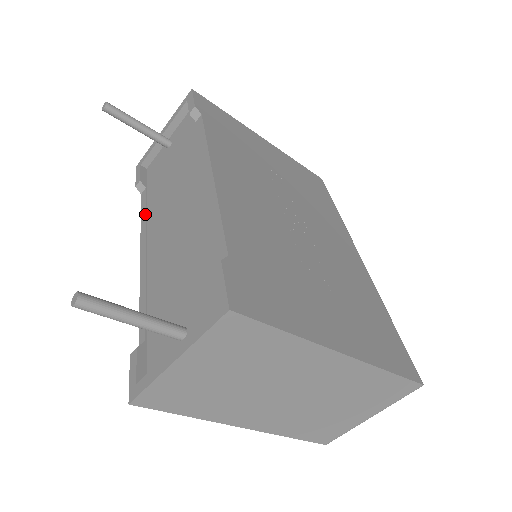
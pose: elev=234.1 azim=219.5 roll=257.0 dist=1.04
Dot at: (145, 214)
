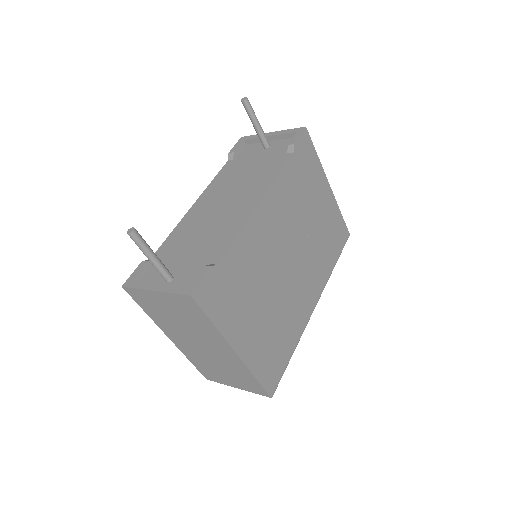
Dot at: (217, 179)
